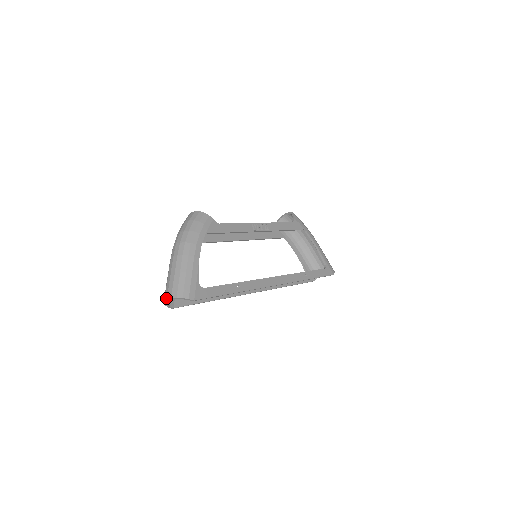
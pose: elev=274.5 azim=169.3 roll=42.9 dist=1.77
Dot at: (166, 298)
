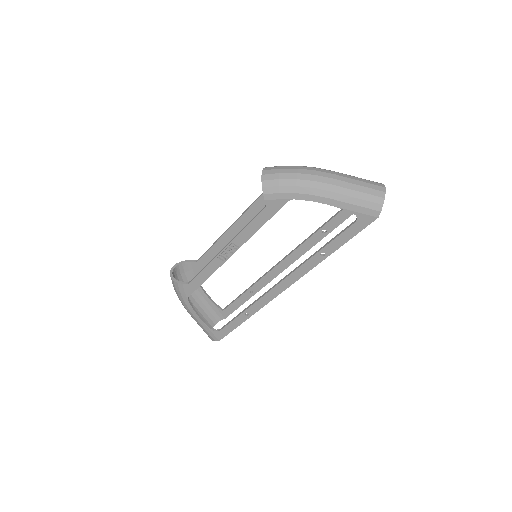
Dot at: occluded
